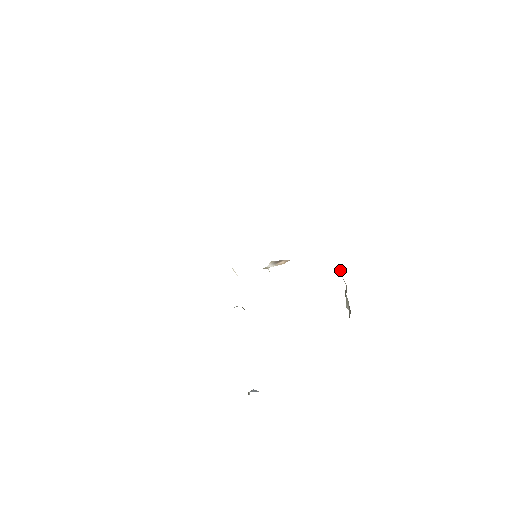
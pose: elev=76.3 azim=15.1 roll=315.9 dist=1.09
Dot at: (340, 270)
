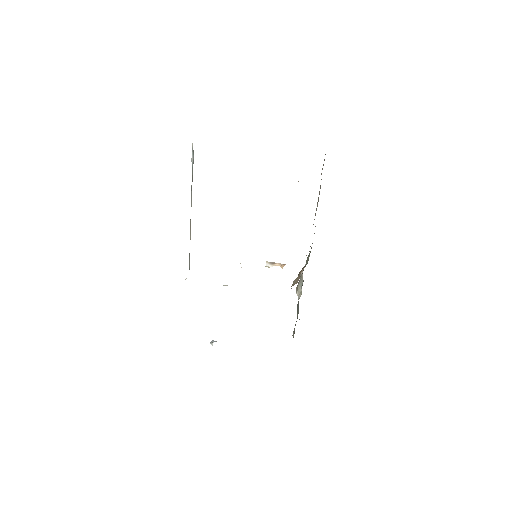
Dot at: (302, 272)
